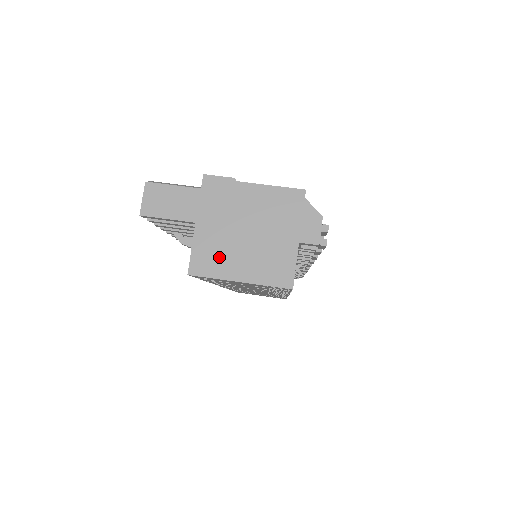
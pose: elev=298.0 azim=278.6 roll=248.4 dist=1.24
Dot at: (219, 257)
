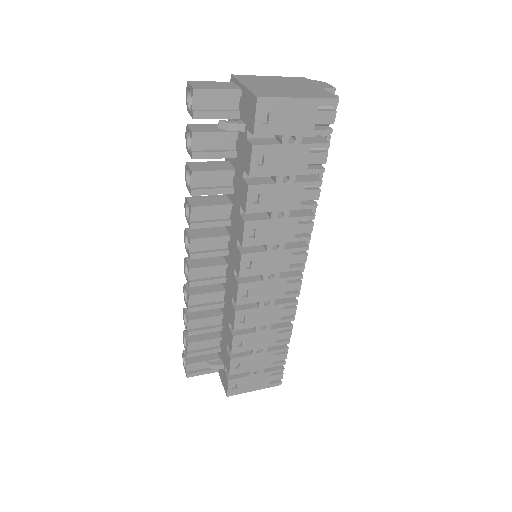
Dot at: (274, 92)
